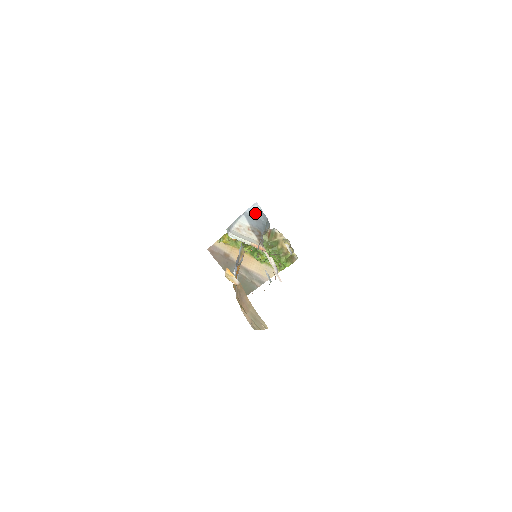
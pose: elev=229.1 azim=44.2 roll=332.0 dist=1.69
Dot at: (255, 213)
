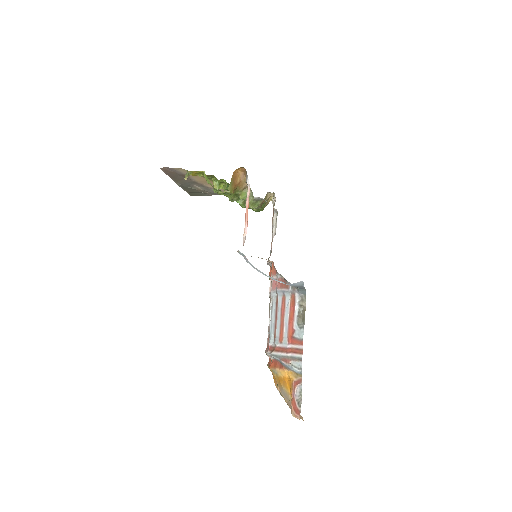
Dot at: (296, 286)
